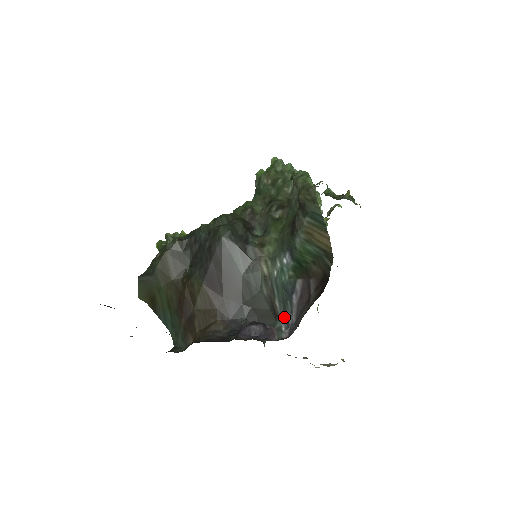
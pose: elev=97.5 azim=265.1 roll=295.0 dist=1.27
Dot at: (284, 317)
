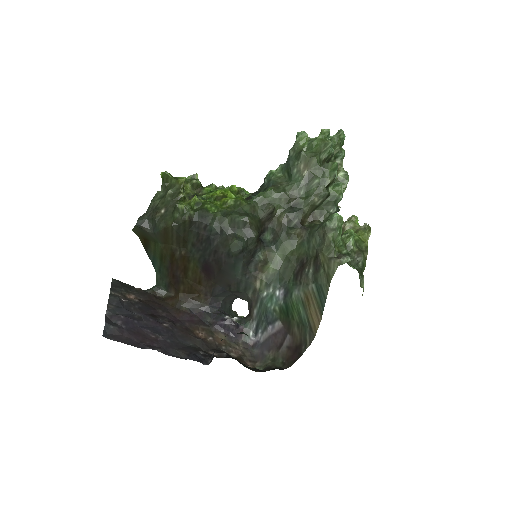
Dot at: (256, 326)
